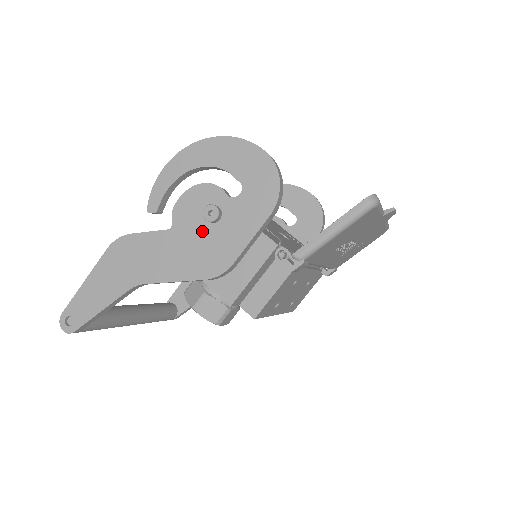
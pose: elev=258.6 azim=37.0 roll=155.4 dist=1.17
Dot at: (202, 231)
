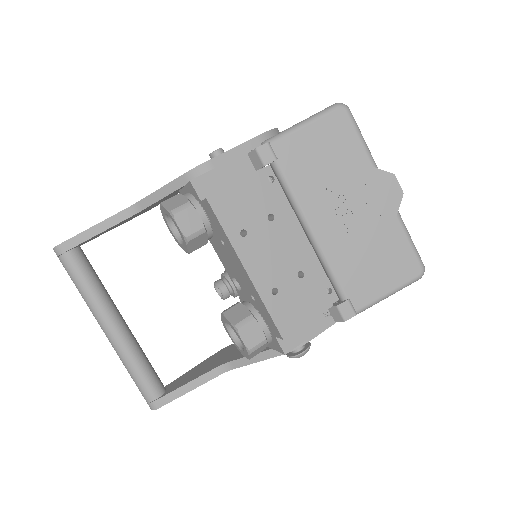
Dot at: occluded
